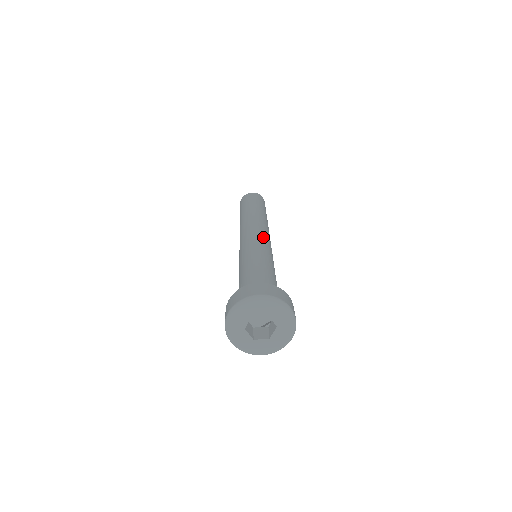
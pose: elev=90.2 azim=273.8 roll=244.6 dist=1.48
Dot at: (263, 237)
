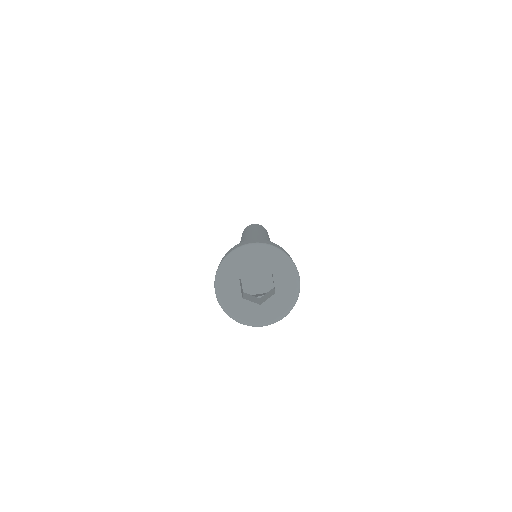
Dot at: occluded
